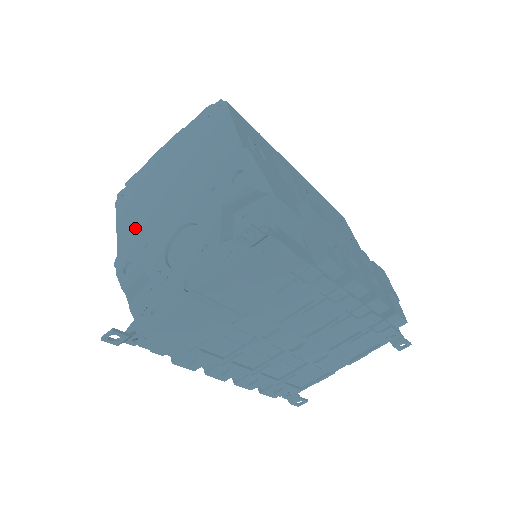
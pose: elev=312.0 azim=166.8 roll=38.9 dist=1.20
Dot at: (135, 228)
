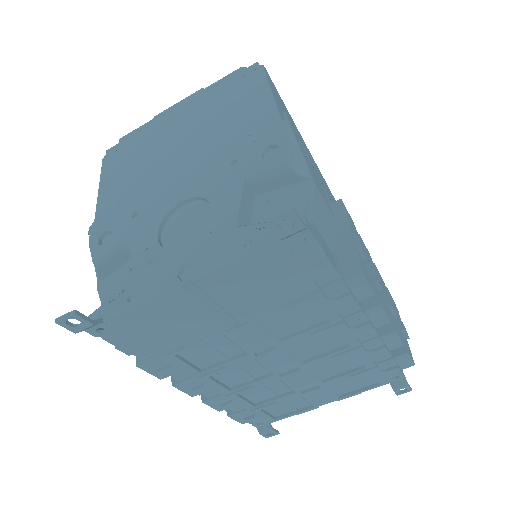
Dot at: (123, 192)
